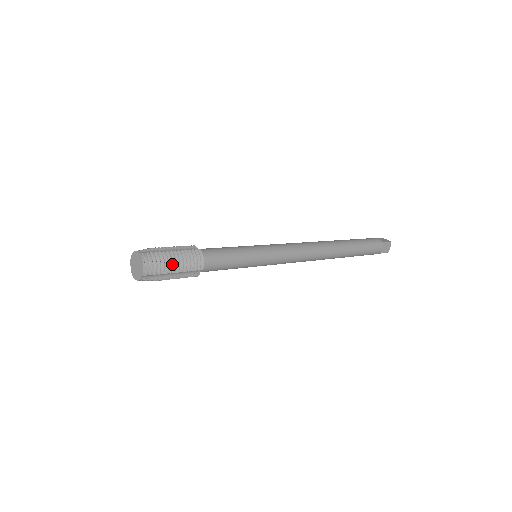
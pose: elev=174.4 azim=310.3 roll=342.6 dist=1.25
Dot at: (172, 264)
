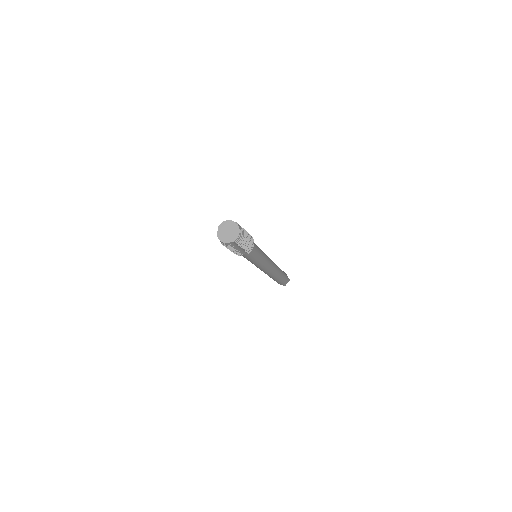
Dot at: (245, 241)
